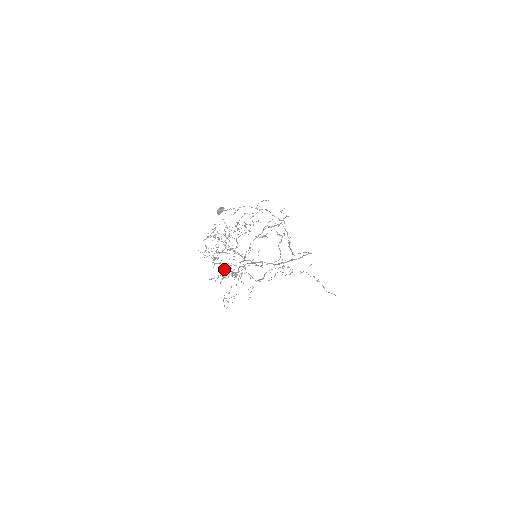
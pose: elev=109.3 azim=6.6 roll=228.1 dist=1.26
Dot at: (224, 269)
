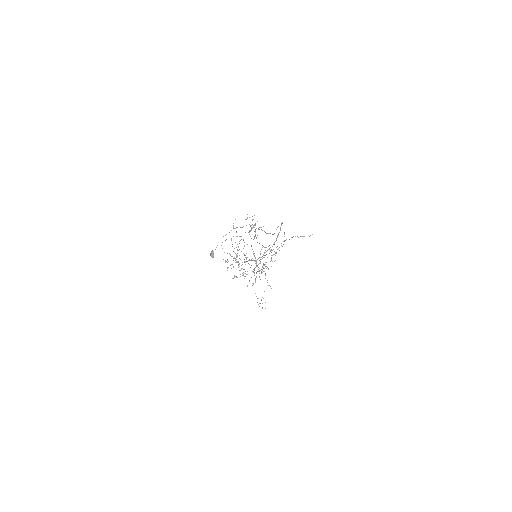
Dot at: (254, 273)
